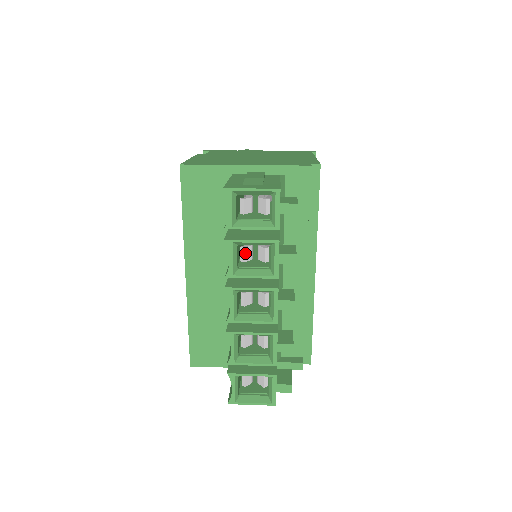
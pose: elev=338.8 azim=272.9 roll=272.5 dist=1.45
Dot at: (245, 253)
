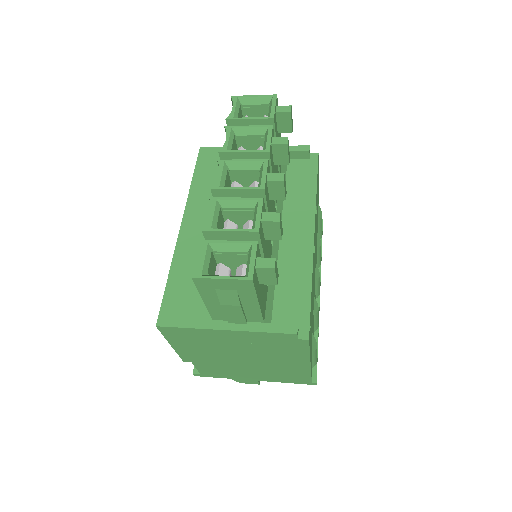
Dot at: occluded
